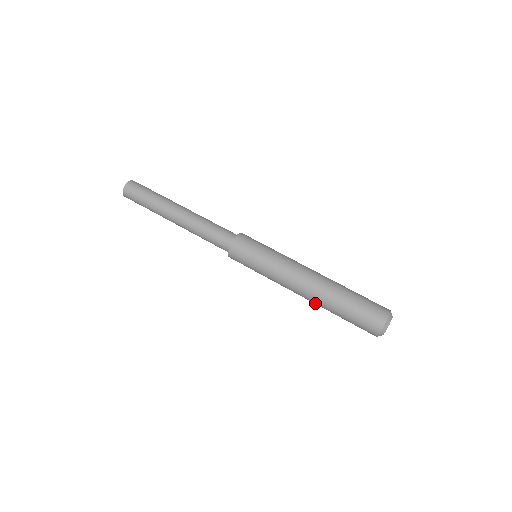
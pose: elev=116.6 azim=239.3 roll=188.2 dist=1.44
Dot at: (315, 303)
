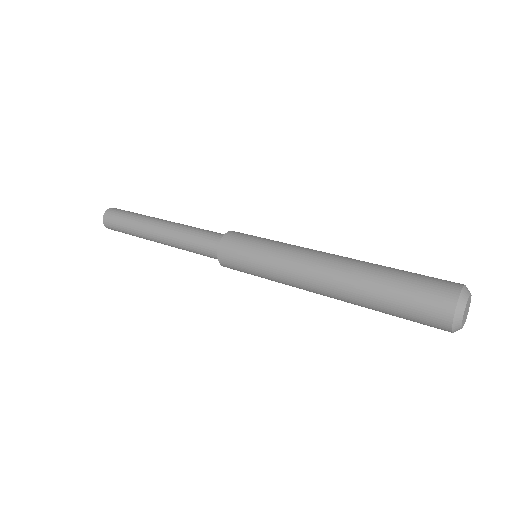
Dot at: (343, 299)
